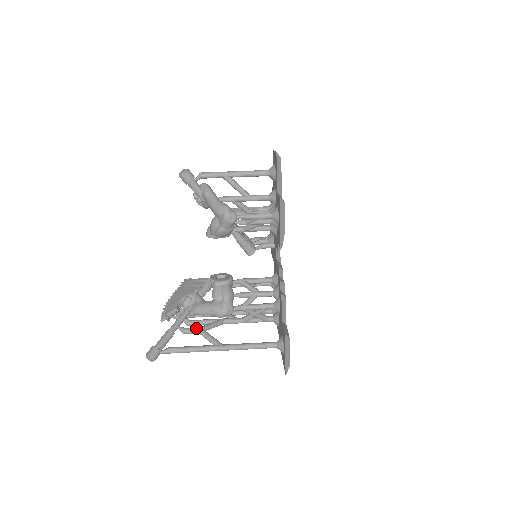
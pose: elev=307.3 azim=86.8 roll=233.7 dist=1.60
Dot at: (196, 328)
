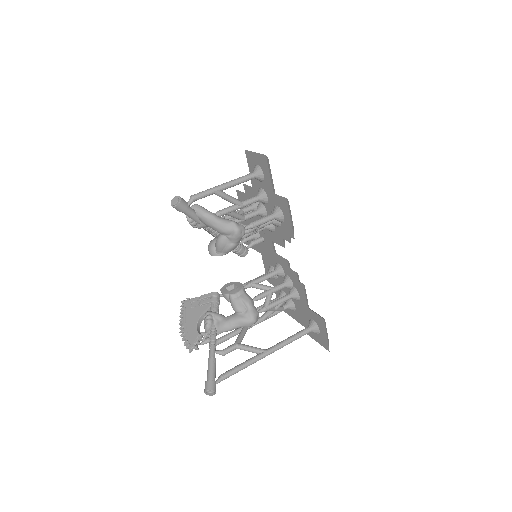
Dot at: (233, 345)
